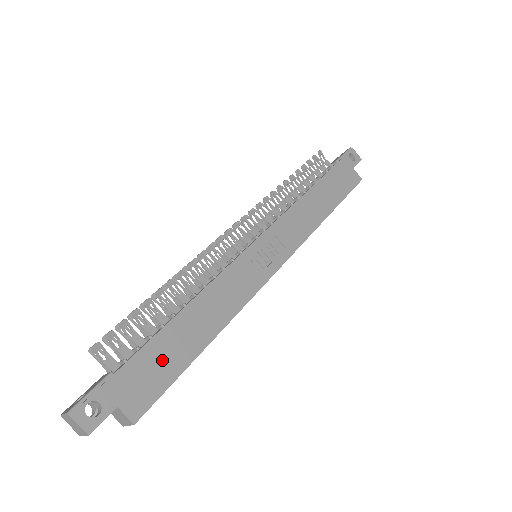
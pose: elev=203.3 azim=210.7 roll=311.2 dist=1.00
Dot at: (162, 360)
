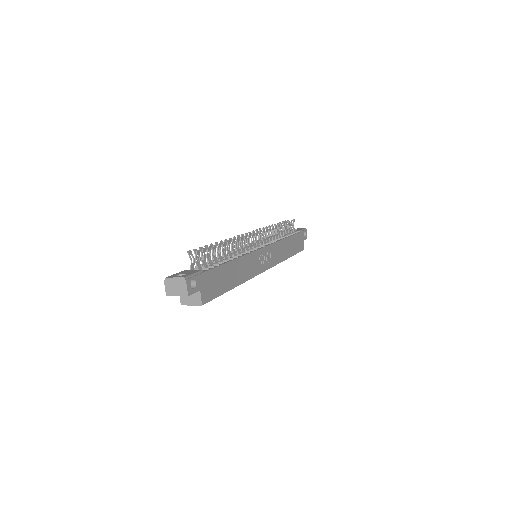
Dot at: (219, 280)
